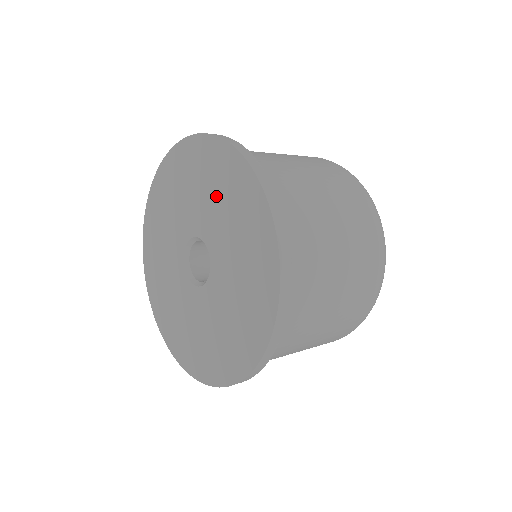
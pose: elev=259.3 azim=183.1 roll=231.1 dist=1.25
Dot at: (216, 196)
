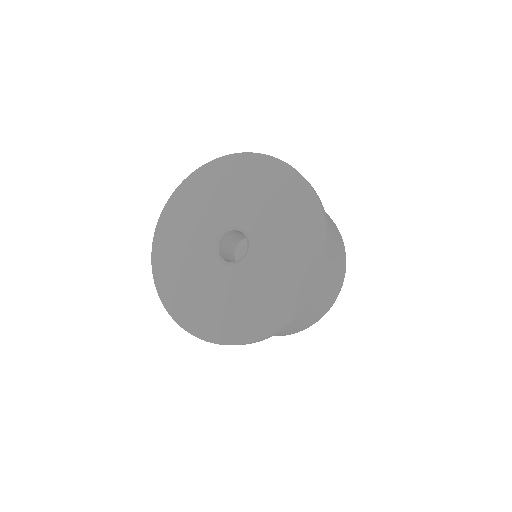
Dot at: (279, 212)
